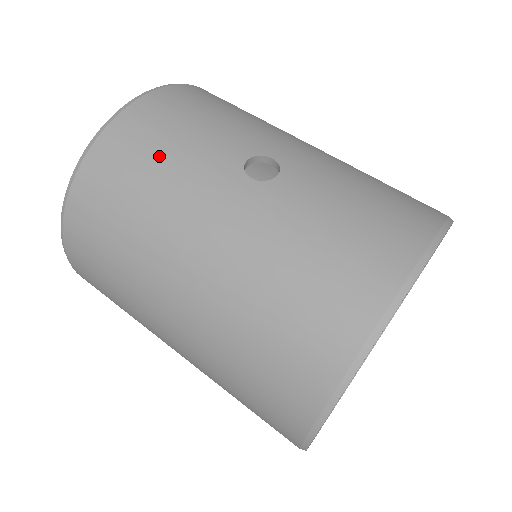
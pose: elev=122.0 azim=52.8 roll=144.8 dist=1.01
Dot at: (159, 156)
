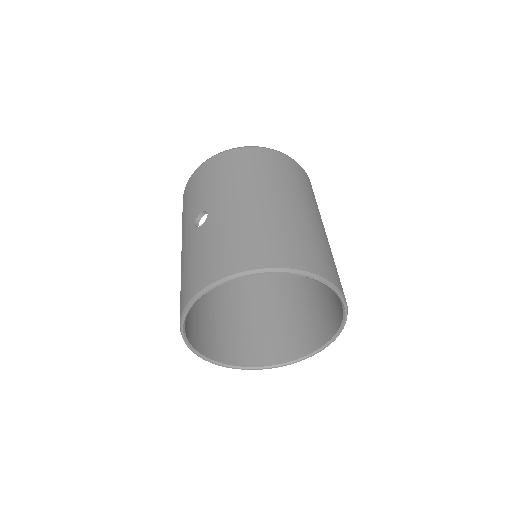
Dot at: (187, 203)
